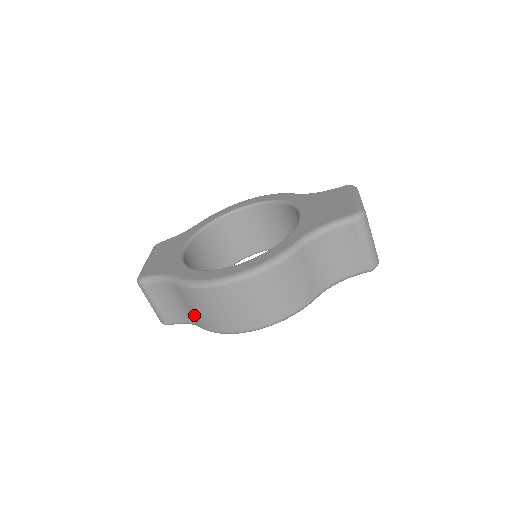
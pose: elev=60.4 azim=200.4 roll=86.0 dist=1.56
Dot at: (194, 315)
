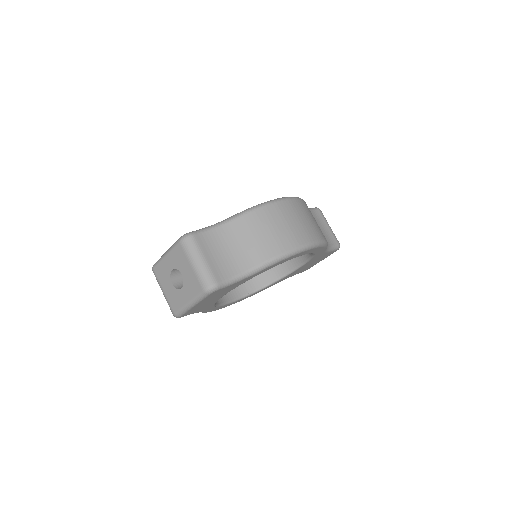
Dot at: (254, 249)
